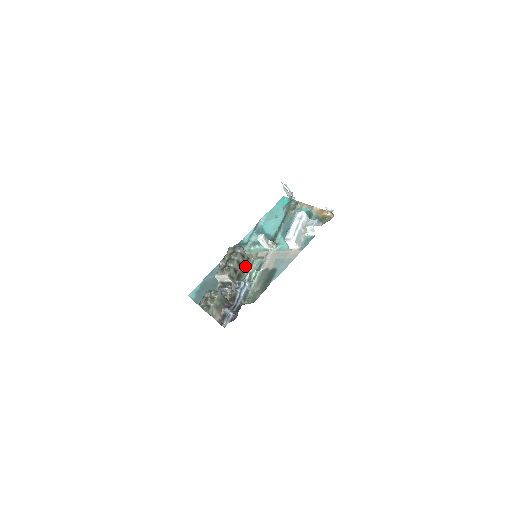
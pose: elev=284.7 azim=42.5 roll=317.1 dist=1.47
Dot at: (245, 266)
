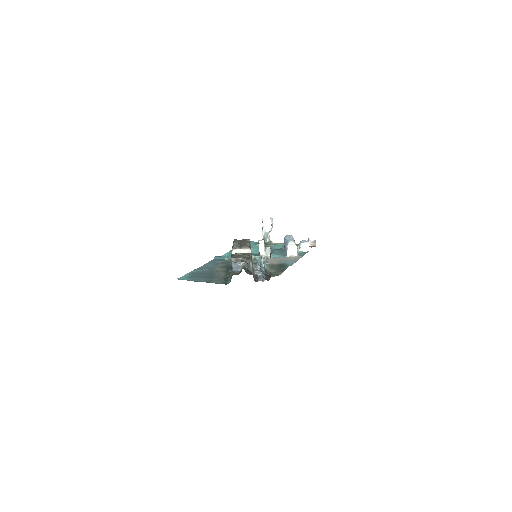
Dot at: (251, 257)
